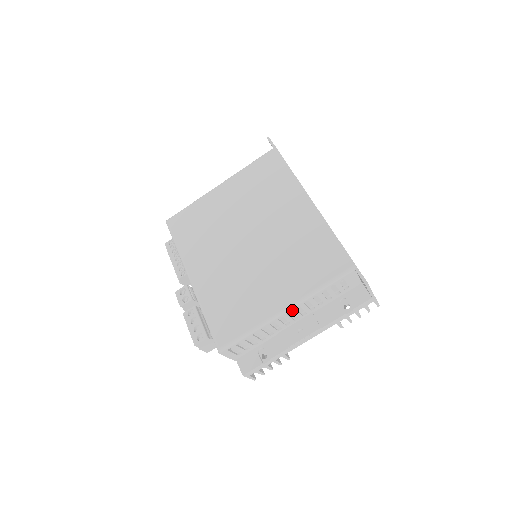
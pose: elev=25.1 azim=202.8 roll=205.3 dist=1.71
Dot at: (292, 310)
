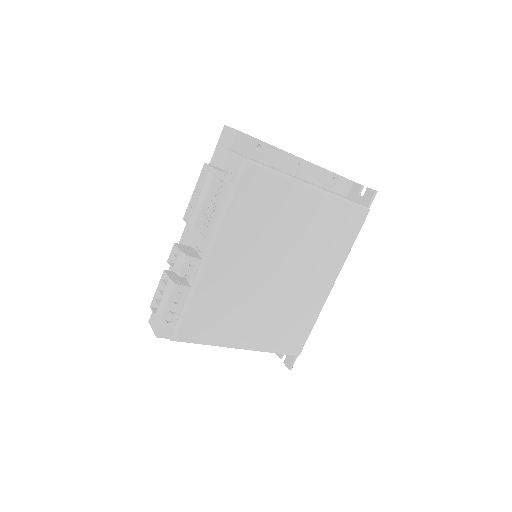
Dot at: occluded
